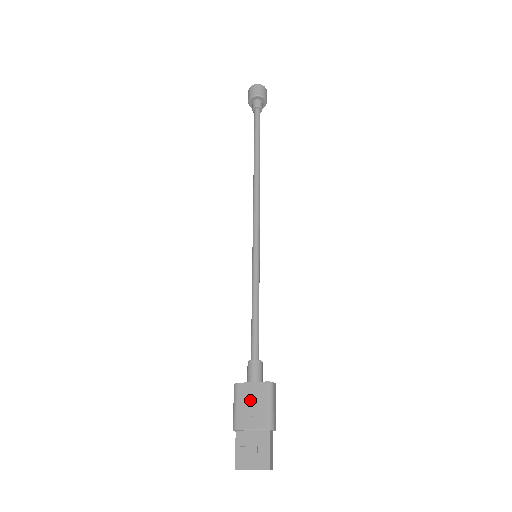
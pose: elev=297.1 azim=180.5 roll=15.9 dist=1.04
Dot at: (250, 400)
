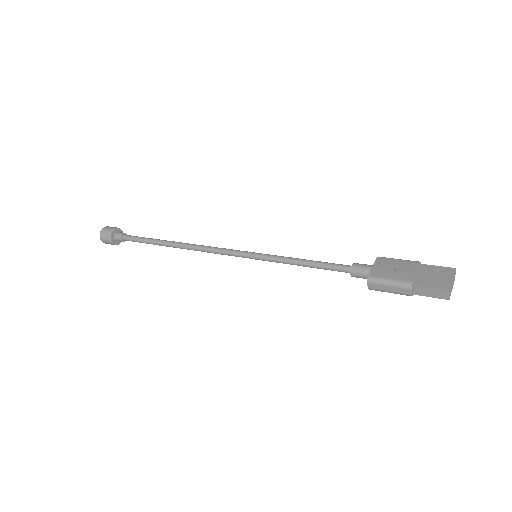
Dot at: (389, 269)
